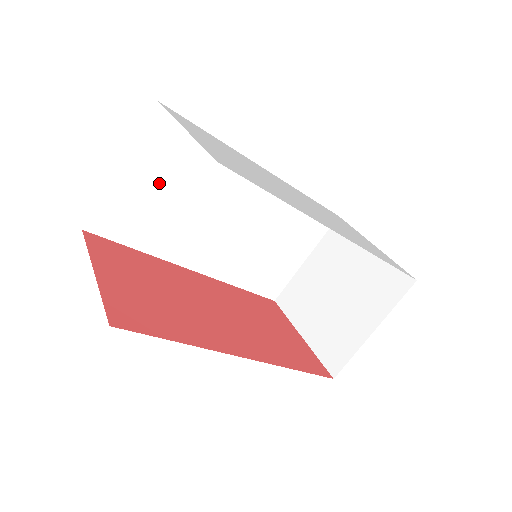
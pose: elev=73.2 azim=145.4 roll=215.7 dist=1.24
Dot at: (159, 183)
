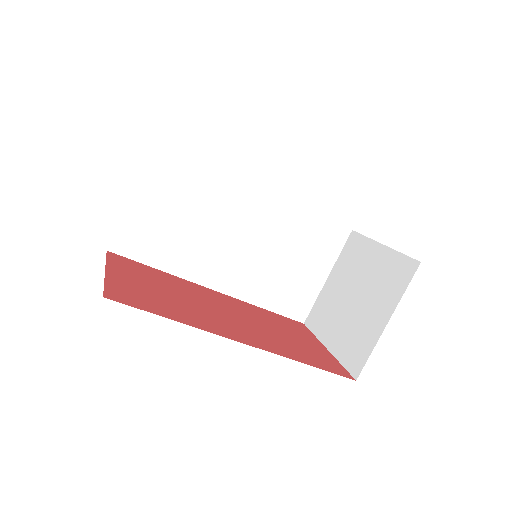
Dot at: (168, 205)
